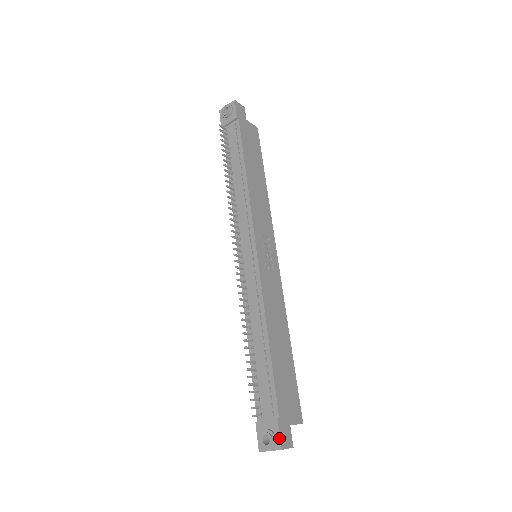
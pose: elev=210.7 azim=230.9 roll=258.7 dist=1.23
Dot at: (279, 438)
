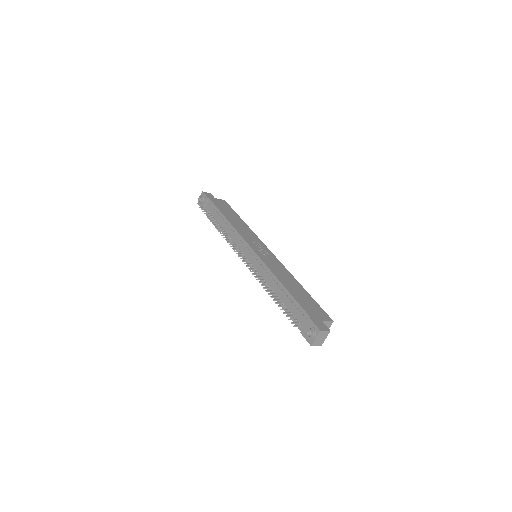
Dot at: (315, 326)
